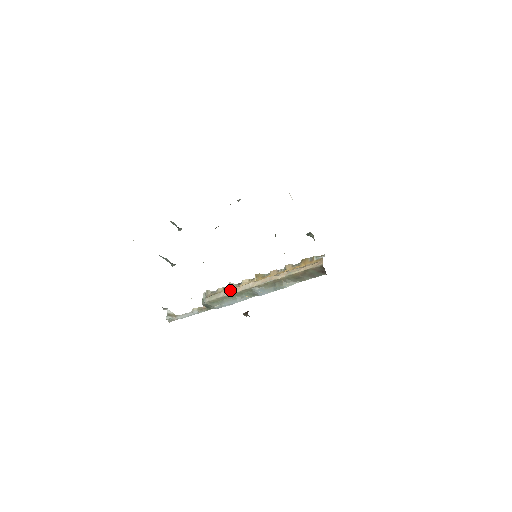
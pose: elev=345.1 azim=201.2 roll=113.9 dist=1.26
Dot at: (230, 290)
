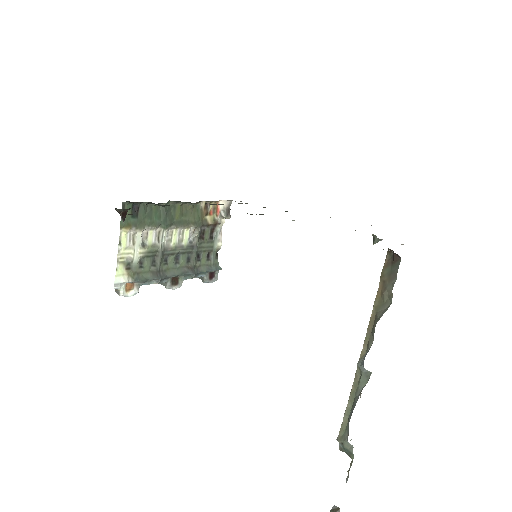
Dot at: occluded
